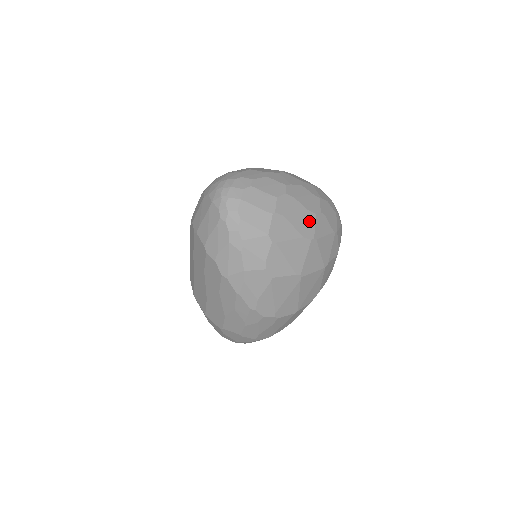
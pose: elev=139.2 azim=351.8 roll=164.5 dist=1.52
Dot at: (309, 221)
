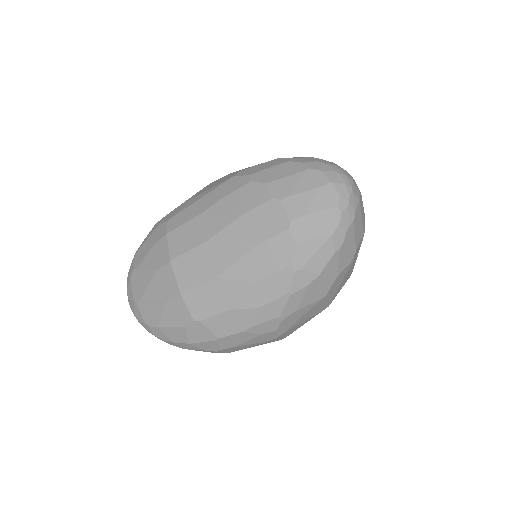
Dot at: occluded
